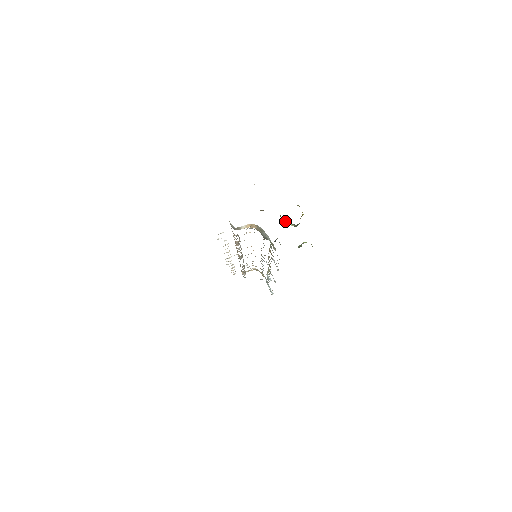
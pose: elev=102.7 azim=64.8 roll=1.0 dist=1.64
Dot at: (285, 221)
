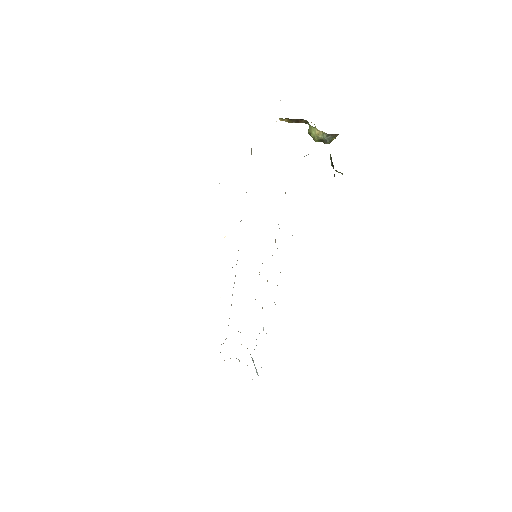
Dot at: (315, 131)
